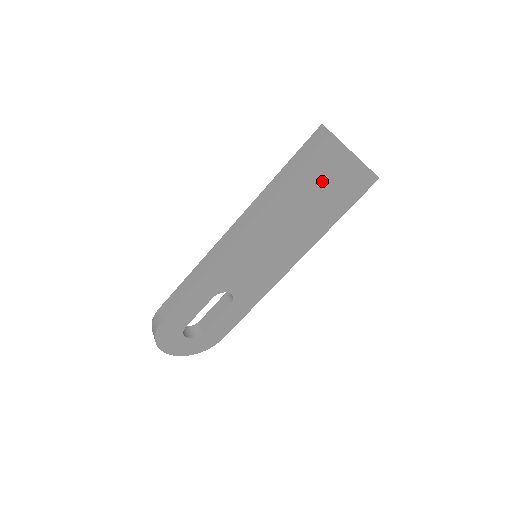
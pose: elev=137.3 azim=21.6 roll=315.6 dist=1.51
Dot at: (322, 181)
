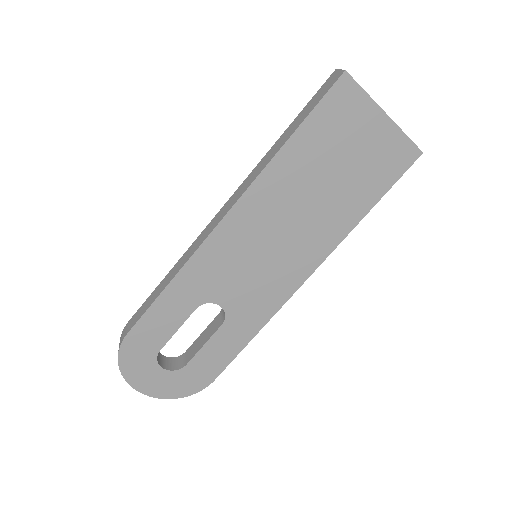
Dot at: (339, 145)
